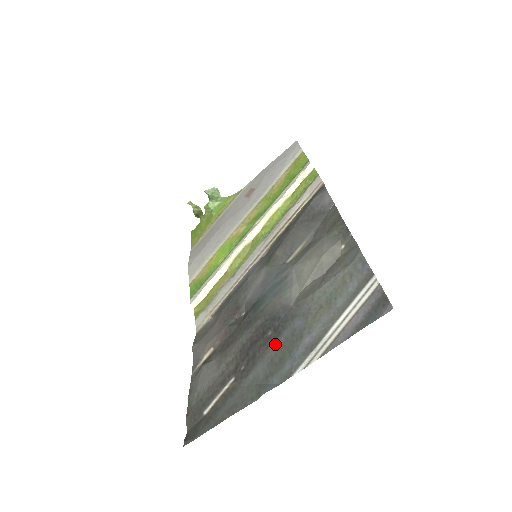
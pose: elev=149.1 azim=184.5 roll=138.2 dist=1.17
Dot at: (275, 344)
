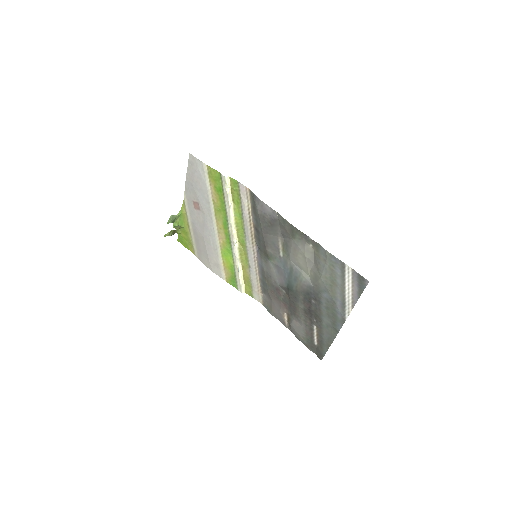
Dot at: (323, 308)
